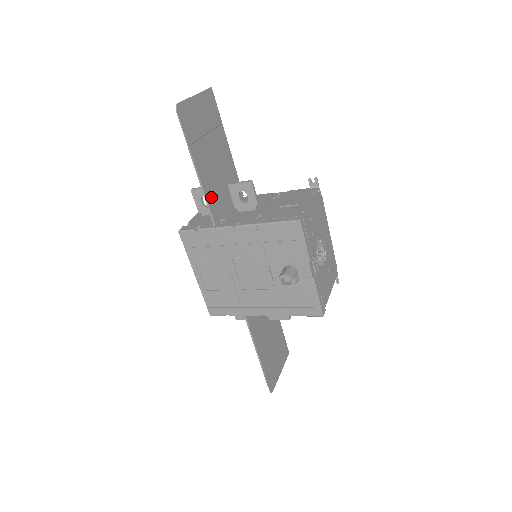
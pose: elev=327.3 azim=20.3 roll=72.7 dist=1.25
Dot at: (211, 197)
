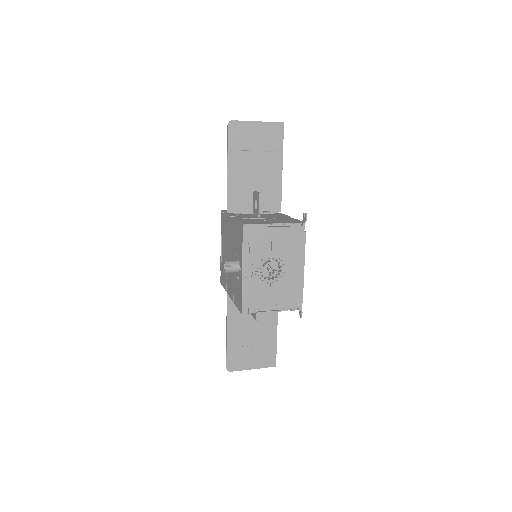
Dot at: (235, 193)
